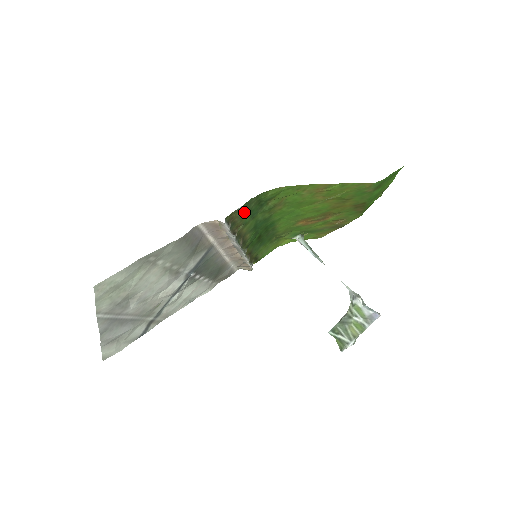
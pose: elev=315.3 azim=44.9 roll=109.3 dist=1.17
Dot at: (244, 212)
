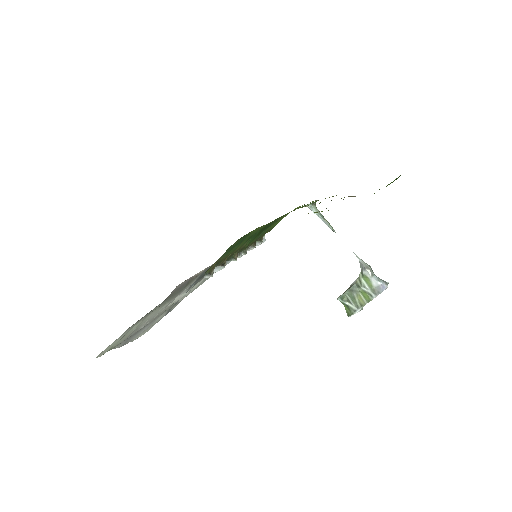
Dot at: (228, 251)
